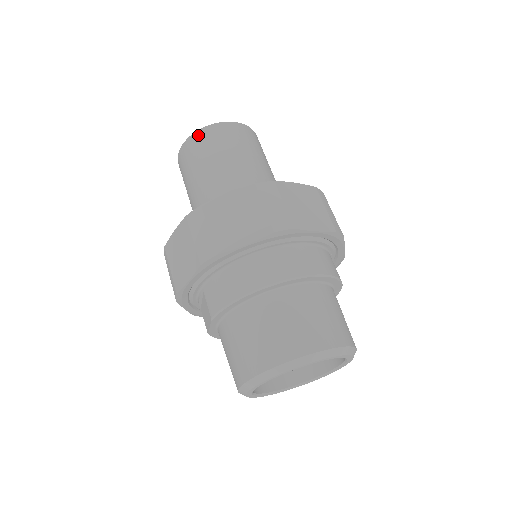
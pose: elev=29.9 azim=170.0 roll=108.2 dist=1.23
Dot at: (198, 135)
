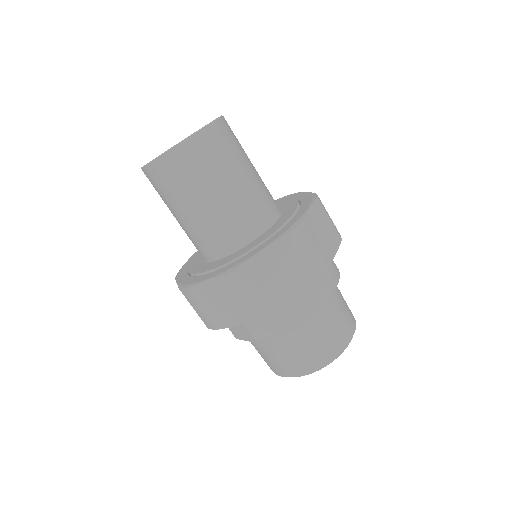
Dot at: (180, 151)
